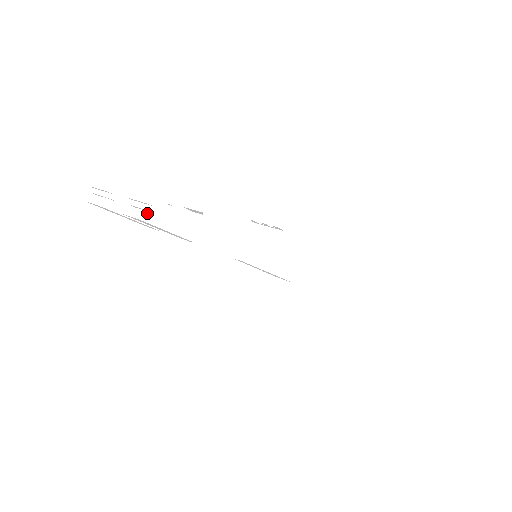
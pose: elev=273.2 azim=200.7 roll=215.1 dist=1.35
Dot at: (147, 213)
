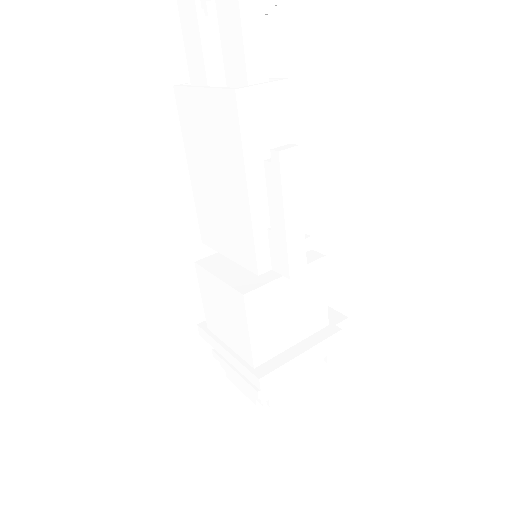
Dot at: occluded
